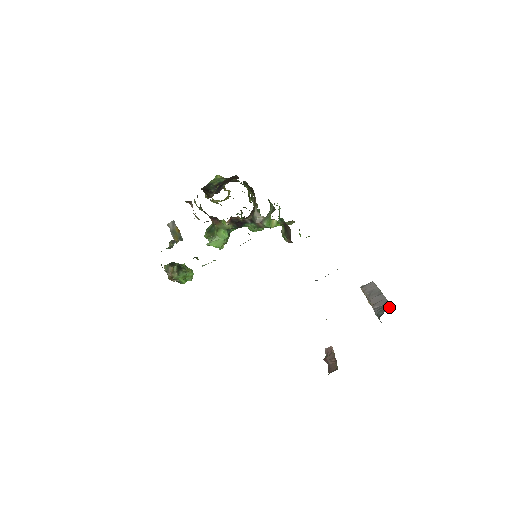
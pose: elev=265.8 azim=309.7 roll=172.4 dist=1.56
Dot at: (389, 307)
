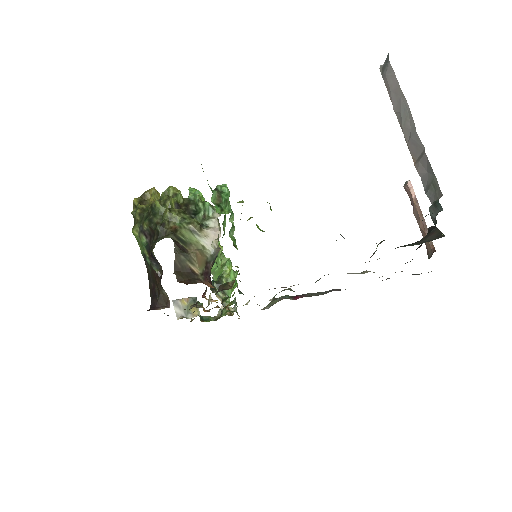
Dot at: (437, 205)
